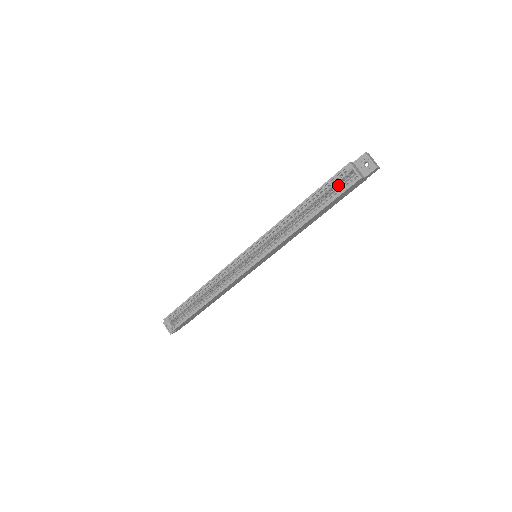
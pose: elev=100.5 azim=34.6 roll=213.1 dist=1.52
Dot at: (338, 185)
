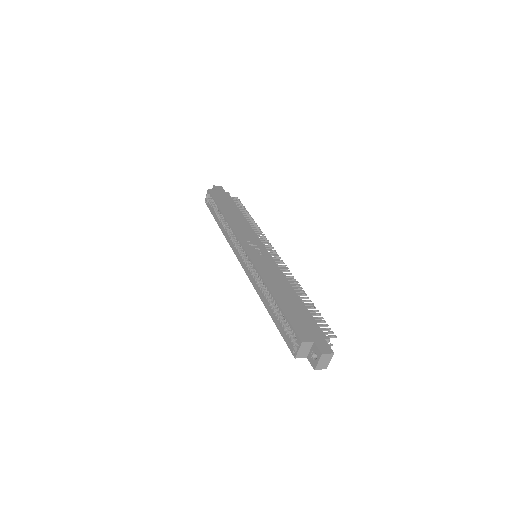
Dot at: occluded
